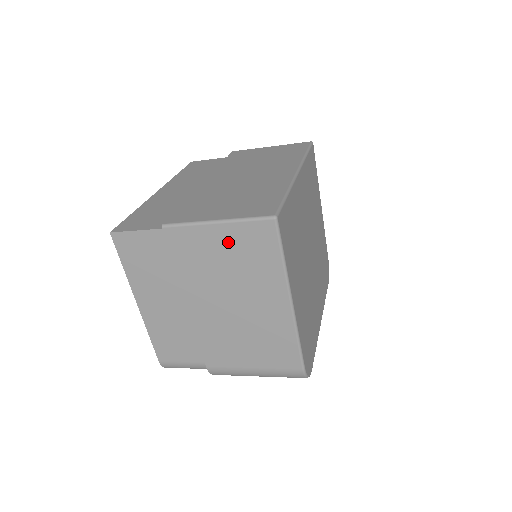
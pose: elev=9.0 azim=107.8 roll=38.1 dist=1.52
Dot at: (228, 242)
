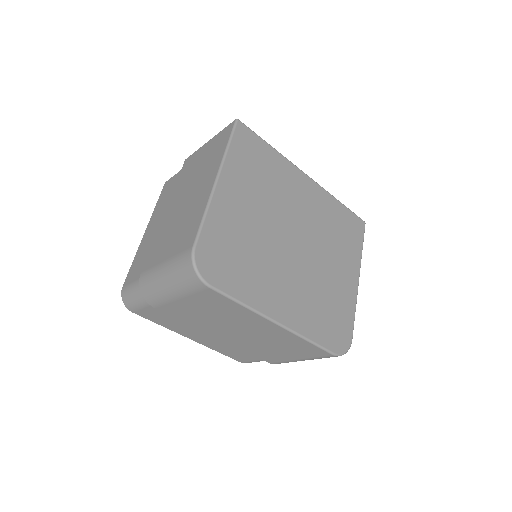
Dot at: (208, 150)
